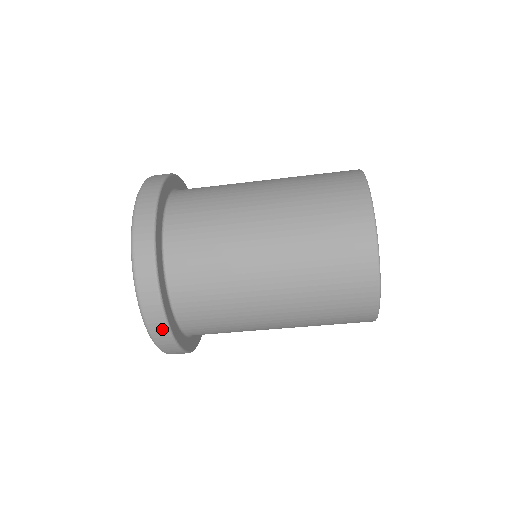
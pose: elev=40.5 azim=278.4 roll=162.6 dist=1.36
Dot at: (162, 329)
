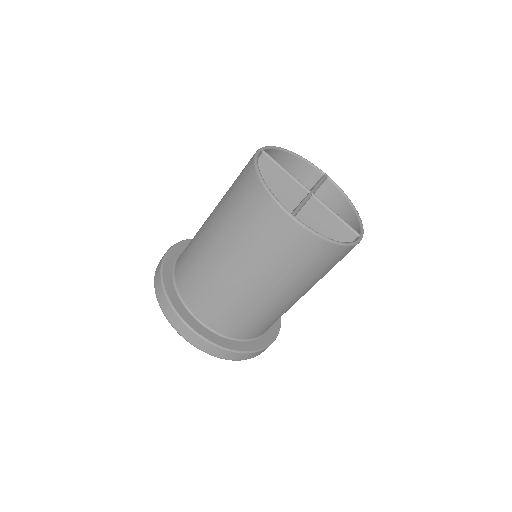
Dot at: (256, 354)
